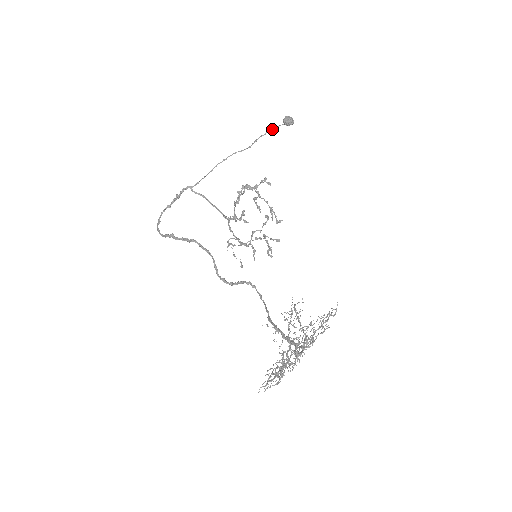
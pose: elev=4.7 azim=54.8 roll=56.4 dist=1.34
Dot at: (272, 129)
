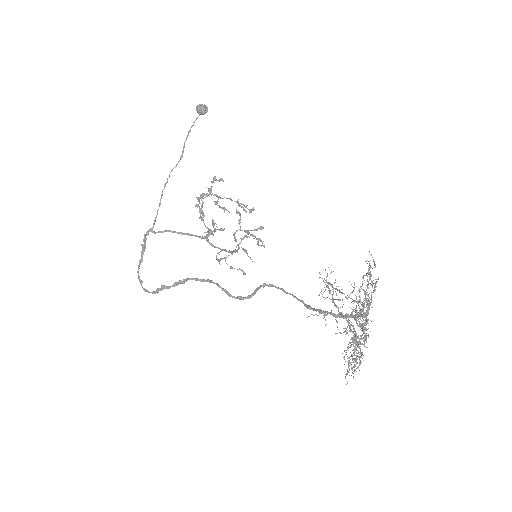
Dot at: occluded
